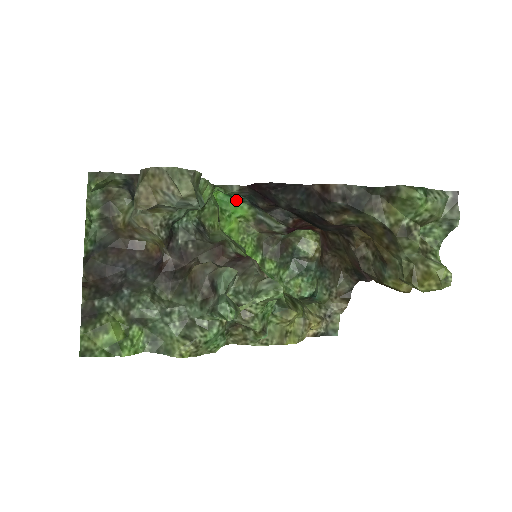
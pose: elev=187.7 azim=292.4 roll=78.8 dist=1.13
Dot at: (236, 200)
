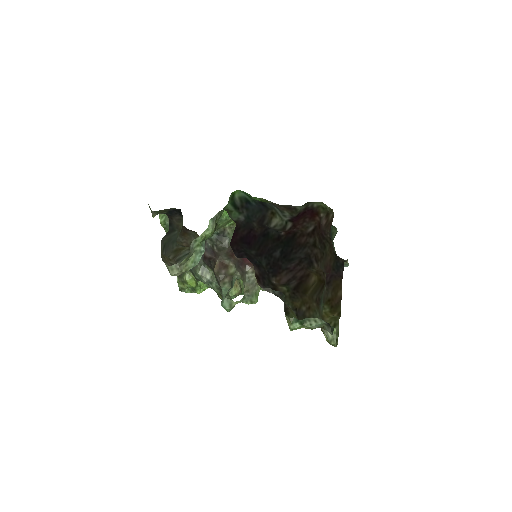
Dot at: (251, 197)
